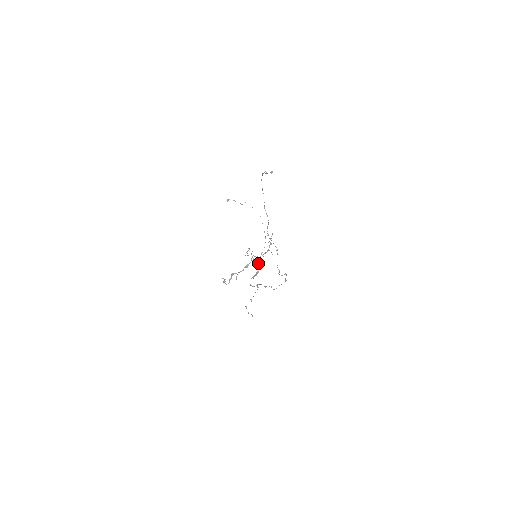
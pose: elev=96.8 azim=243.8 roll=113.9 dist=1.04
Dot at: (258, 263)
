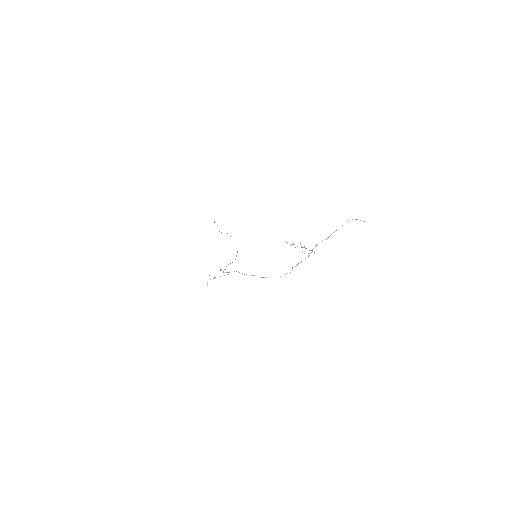
Dot at: occluded
